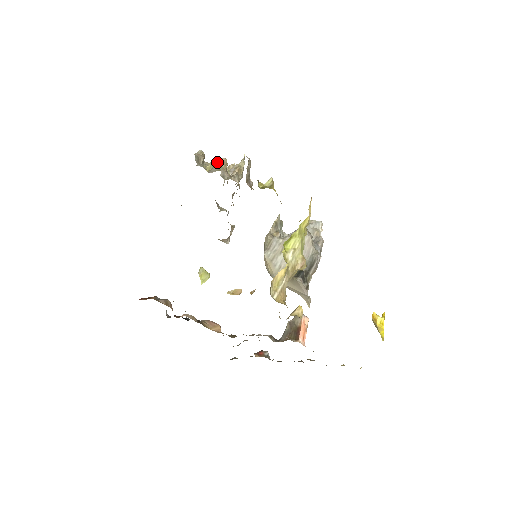
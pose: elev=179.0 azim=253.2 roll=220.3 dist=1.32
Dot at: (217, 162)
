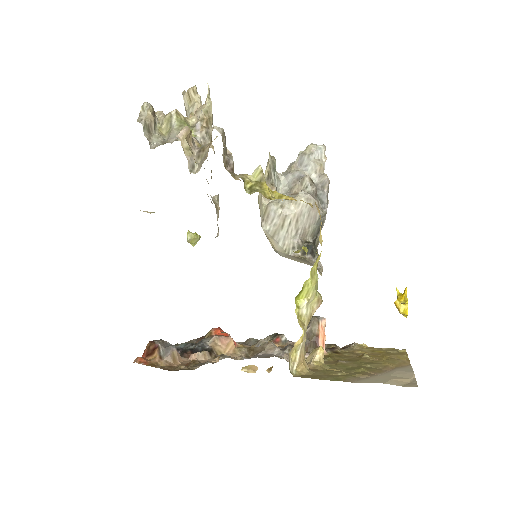
Dot at: (174, 116)
